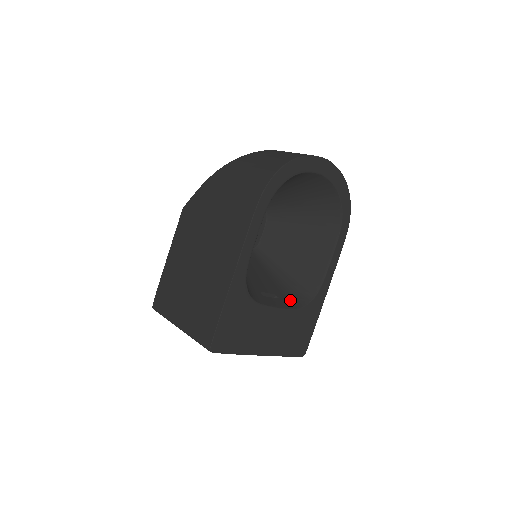
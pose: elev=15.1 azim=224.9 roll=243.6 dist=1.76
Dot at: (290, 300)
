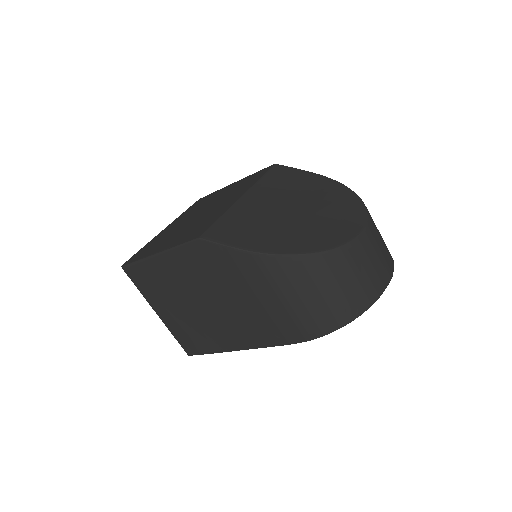
Dot at: occluded
